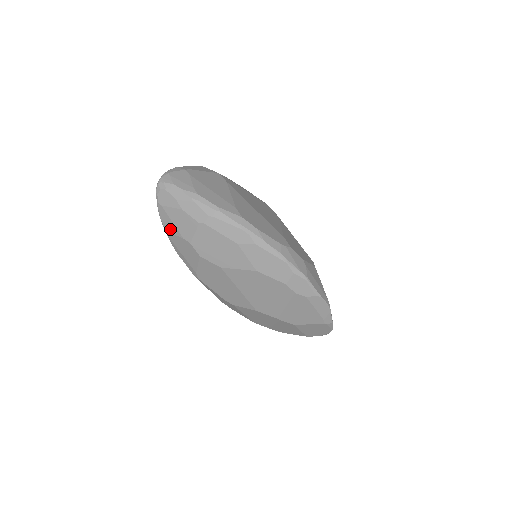
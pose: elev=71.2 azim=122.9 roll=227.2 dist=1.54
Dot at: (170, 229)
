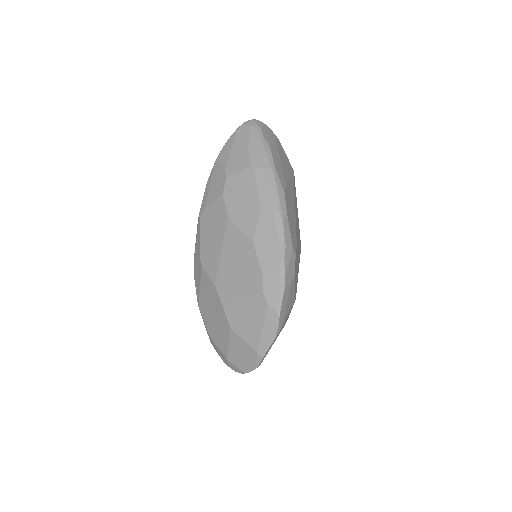
Dot at: (223, 157)
